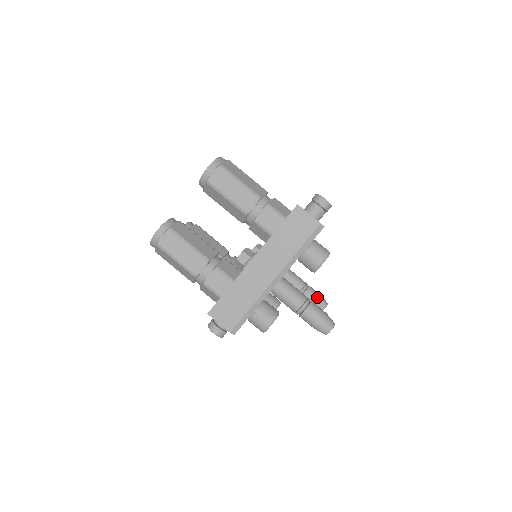
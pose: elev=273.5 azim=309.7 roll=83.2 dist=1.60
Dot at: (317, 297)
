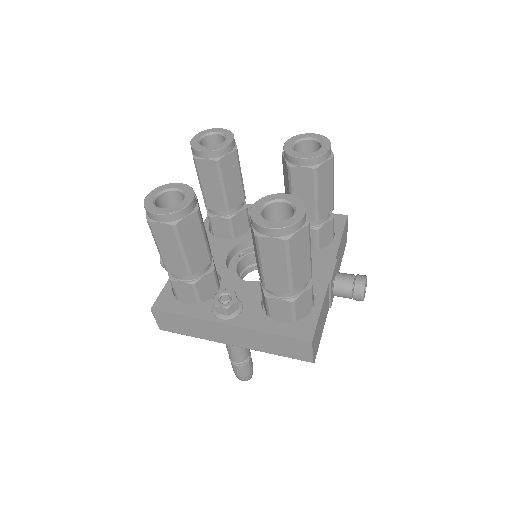
Dot at: occluded
